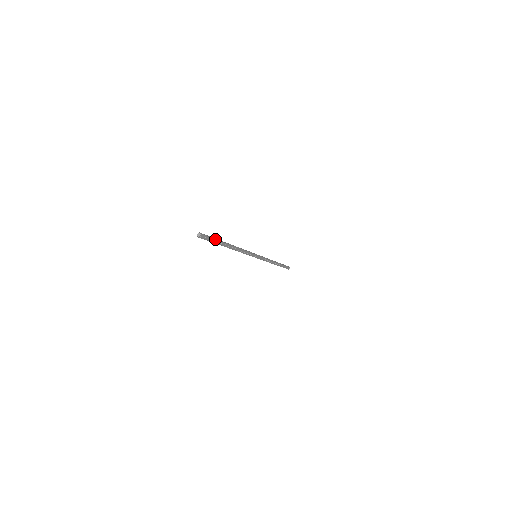
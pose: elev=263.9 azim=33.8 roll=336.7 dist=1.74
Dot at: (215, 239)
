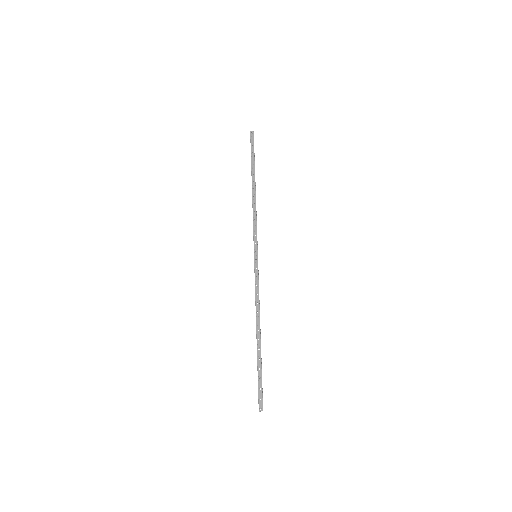
Dot at: occluded
